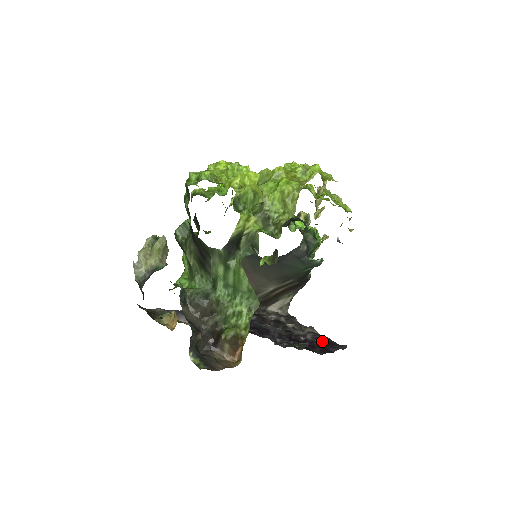
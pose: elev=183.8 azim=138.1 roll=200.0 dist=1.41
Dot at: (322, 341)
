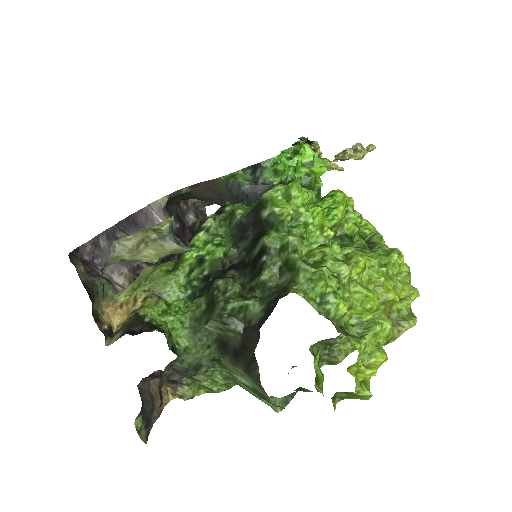
Dot at: occluded
